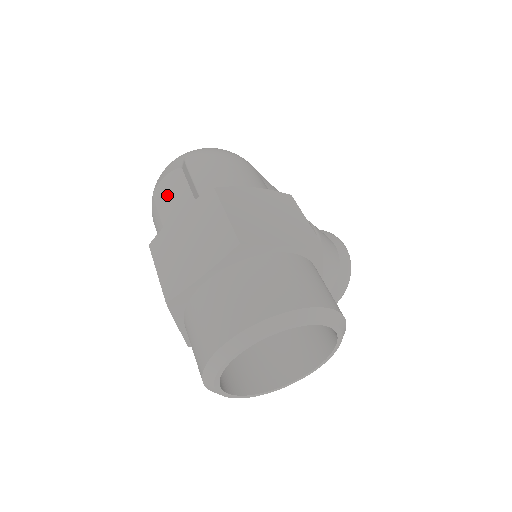
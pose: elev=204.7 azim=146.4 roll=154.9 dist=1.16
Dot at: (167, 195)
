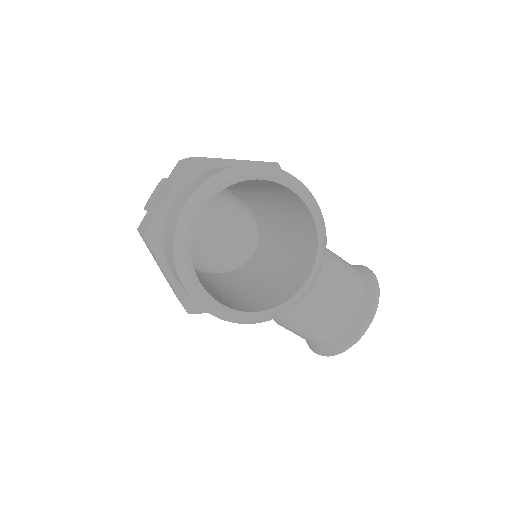
Dot at: (152, 198)
